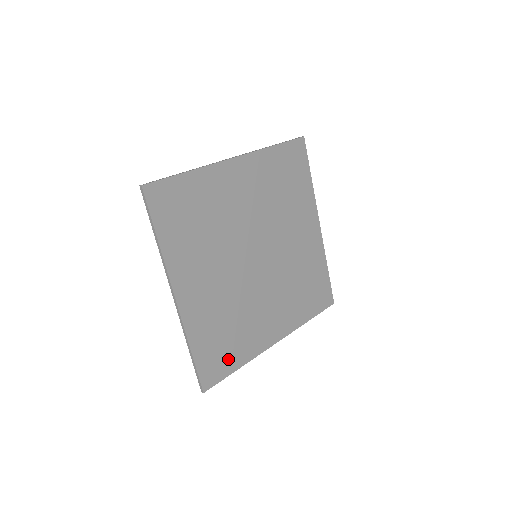
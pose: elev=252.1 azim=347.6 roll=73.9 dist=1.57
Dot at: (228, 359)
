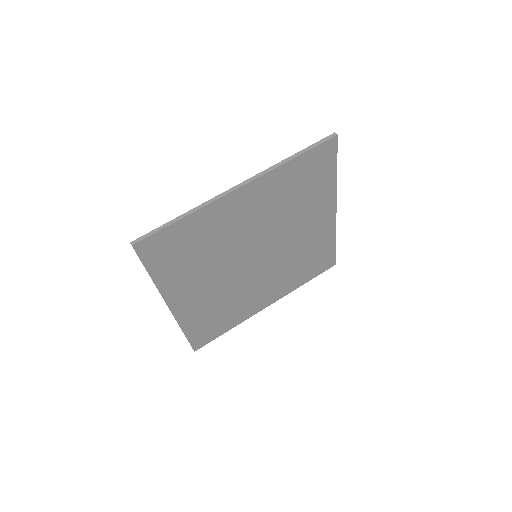
Dot at: (218, 328)
